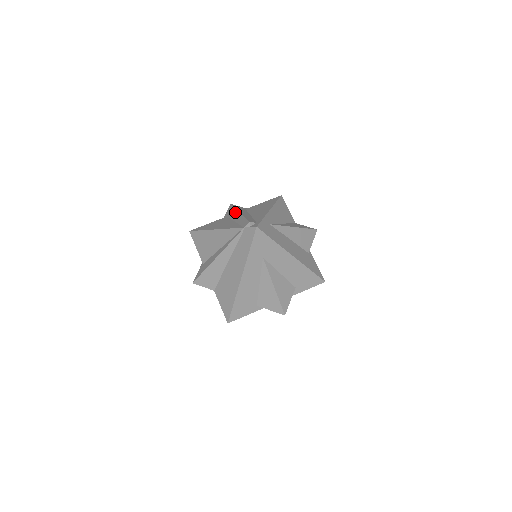
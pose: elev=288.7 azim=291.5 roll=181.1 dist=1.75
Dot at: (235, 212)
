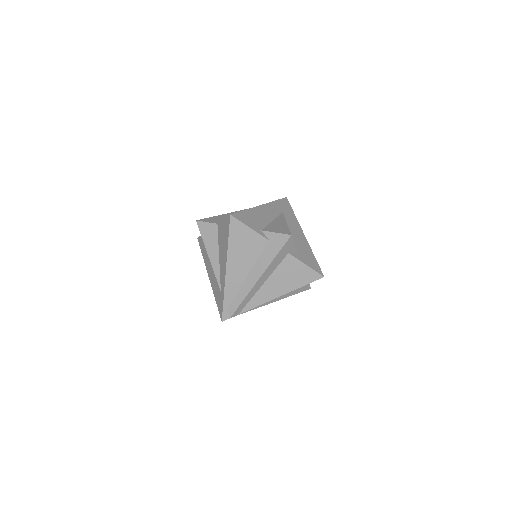
Dot at: occluded
